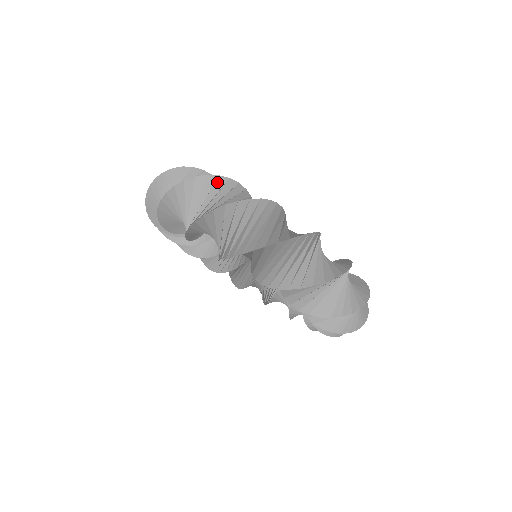
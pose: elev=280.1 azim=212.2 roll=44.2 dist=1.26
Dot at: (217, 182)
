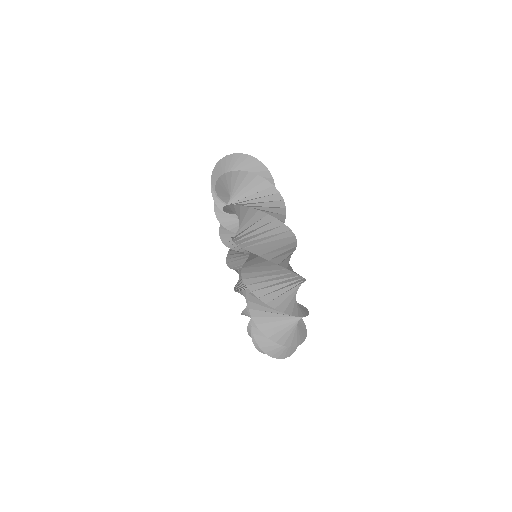
Dot at: occluded
